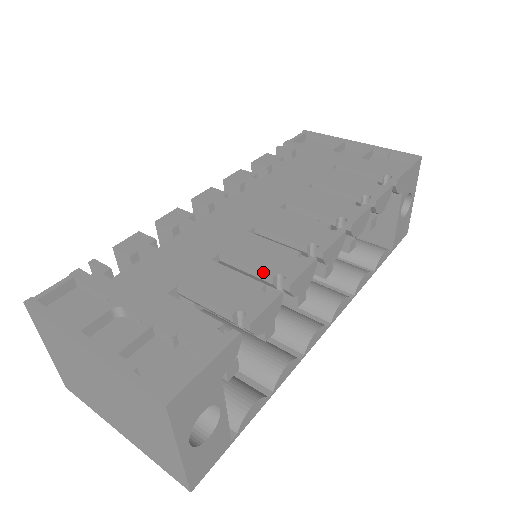
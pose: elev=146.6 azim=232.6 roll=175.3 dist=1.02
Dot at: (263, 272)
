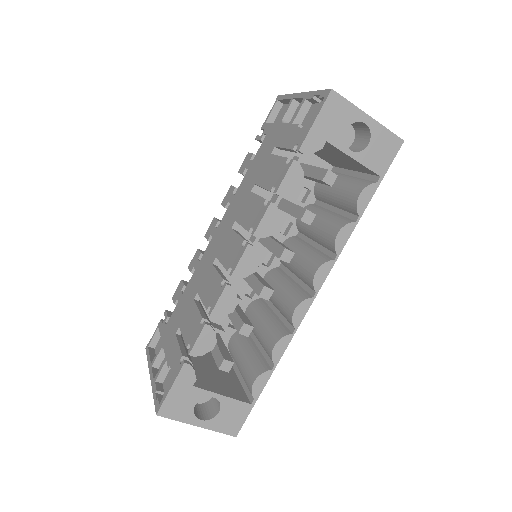
Dot at: (205, 306)
